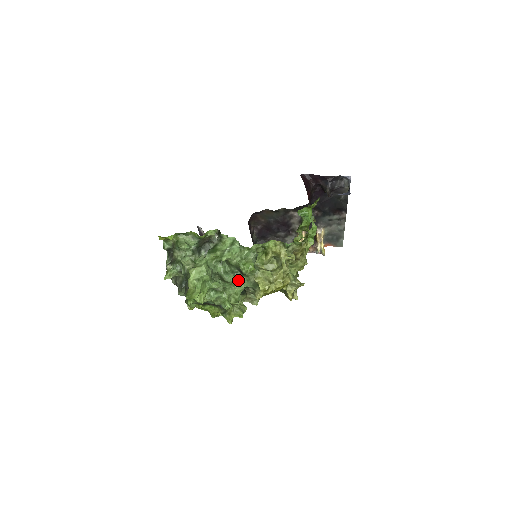
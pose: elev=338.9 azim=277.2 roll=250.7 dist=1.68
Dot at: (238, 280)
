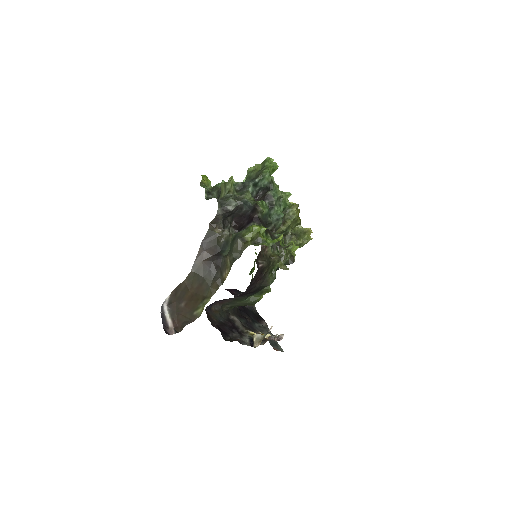
Dot at: occluded
